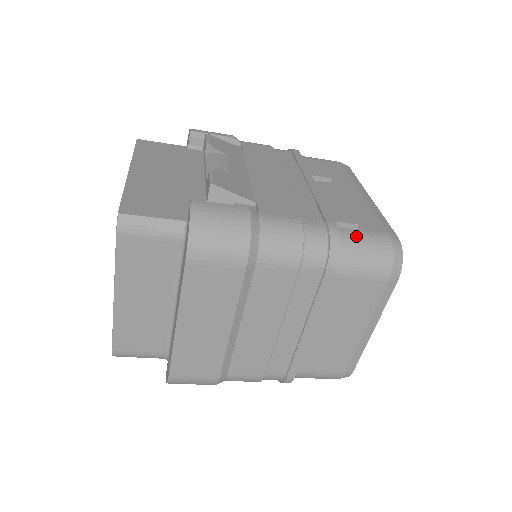
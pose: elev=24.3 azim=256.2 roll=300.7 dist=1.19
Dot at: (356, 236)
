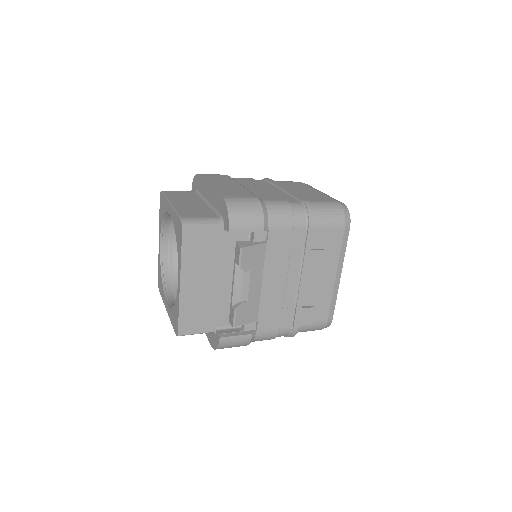
Dot at: (307, 327)
